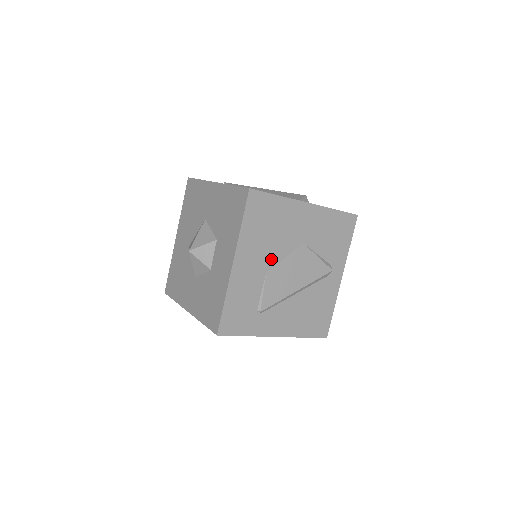
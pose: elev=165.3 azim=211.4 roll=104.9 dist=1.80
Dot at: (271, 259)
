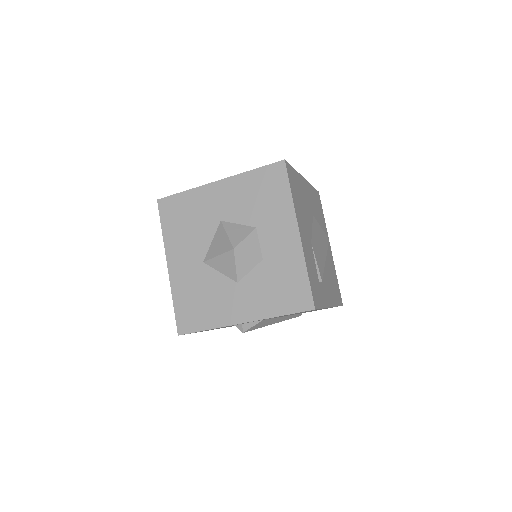
Dot at: (309, 229)
